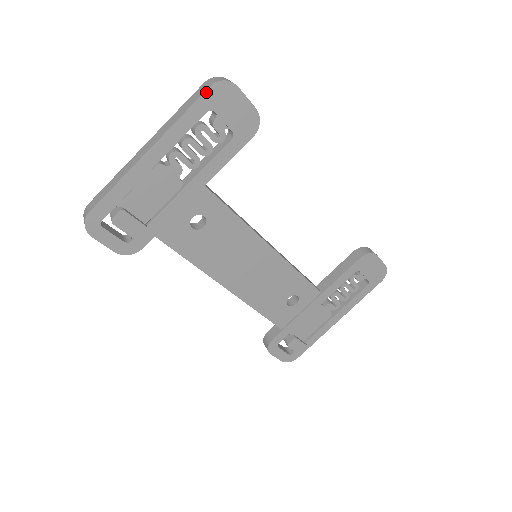
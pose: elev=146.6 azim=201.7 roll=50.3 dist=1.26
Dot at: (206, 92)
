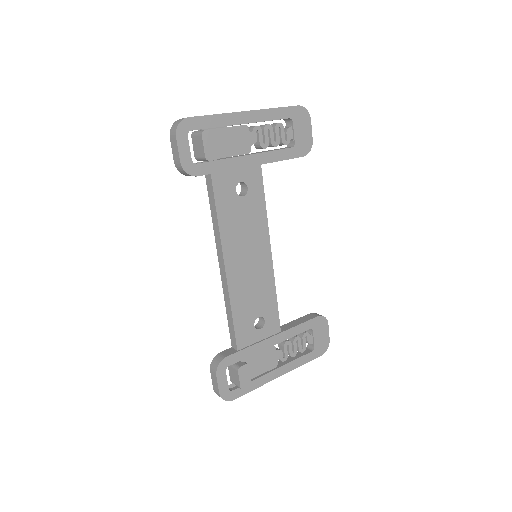
Dot at: (295, 107)
